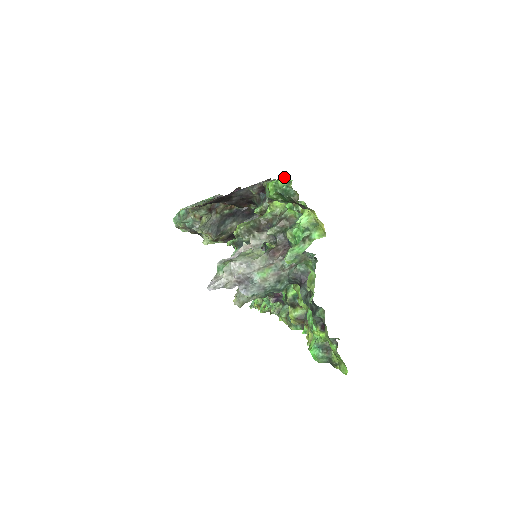
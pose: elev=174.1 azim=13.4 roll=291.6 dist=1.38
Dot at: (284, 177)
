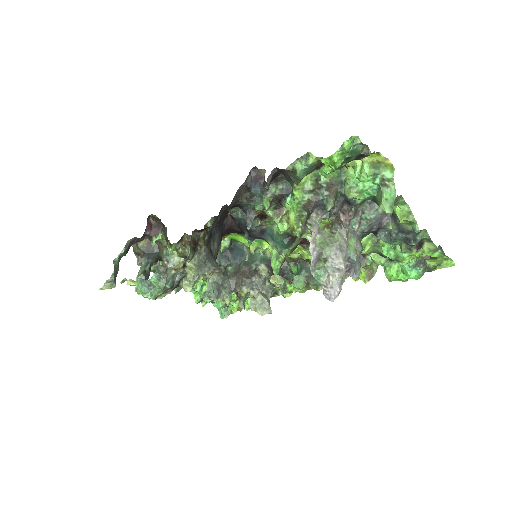
Dot at: (349, 138)
